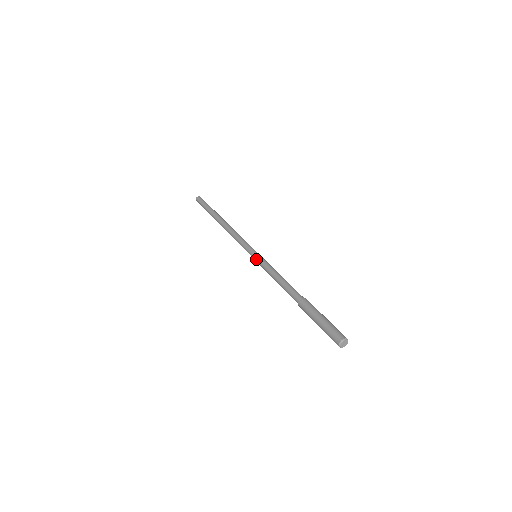
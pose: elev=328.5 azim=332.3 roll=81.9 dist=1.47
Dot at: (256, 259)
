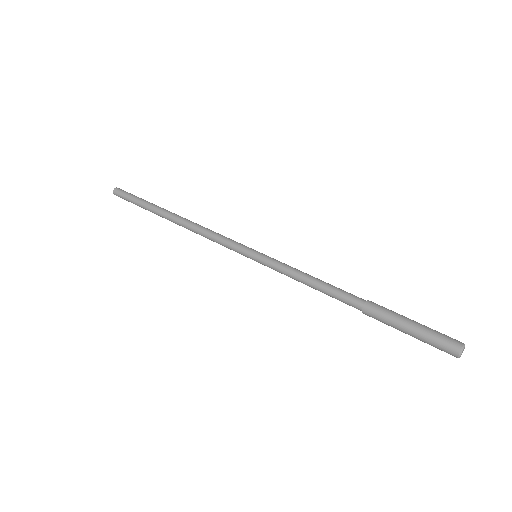
Dot at: (263, 256)
